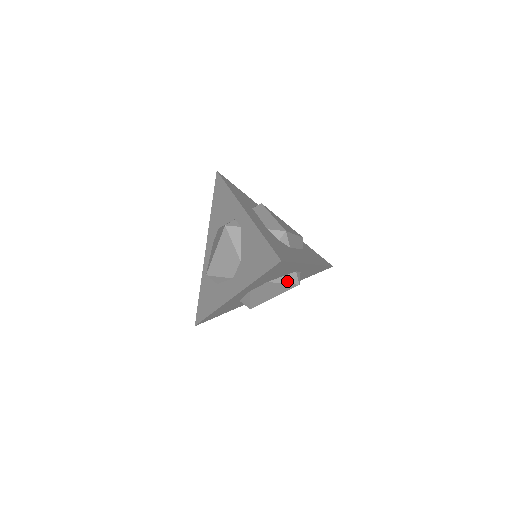
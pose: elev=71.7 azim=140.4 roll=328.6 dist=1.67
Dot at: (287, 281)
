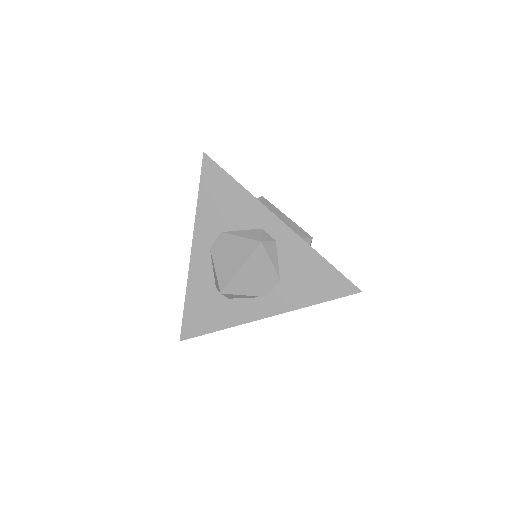
Dot at: occluded
